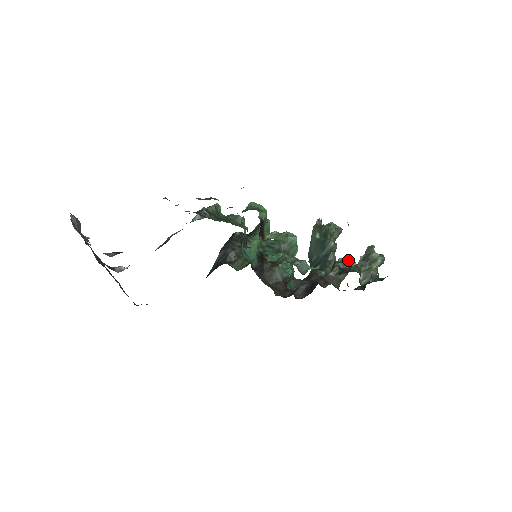
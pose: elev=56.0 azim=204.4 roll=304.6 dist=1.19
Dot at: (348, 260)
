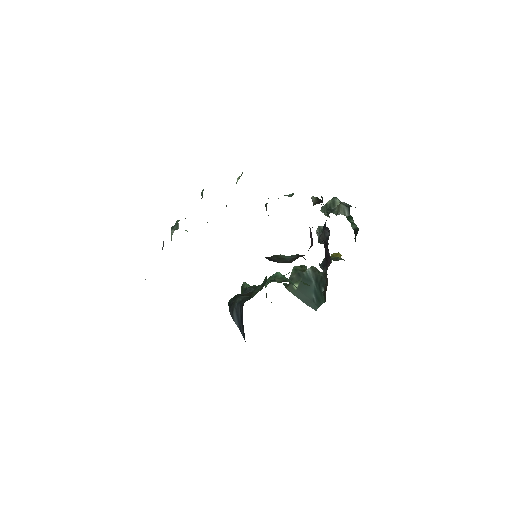
Dot at: occluded
